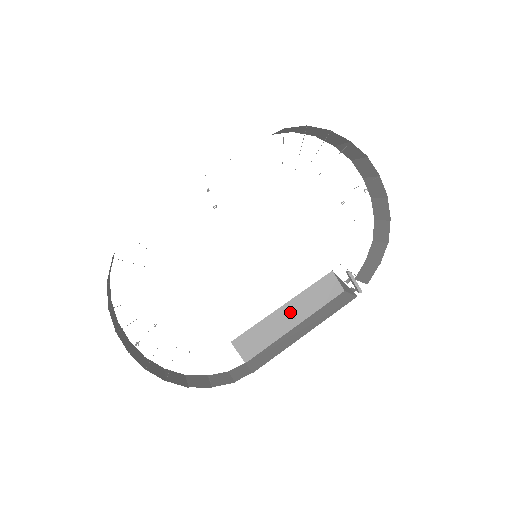
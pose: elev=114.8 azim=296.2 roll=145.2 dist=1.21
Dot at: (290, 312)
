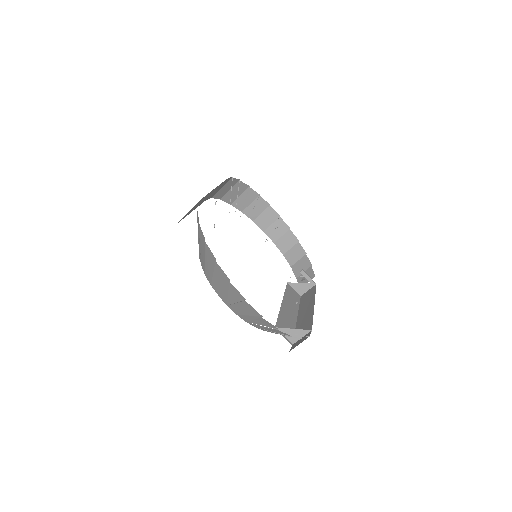
Dot at: (288, 308)
